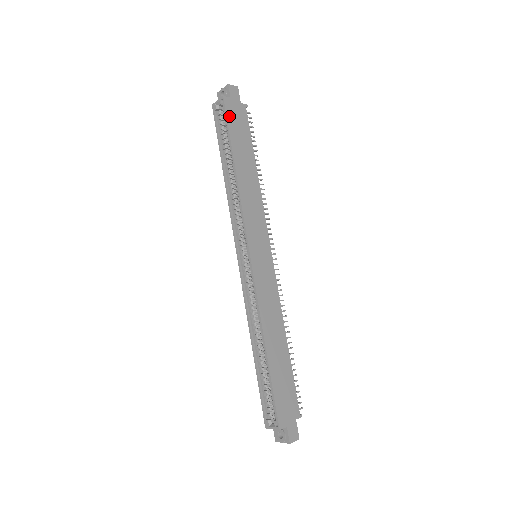
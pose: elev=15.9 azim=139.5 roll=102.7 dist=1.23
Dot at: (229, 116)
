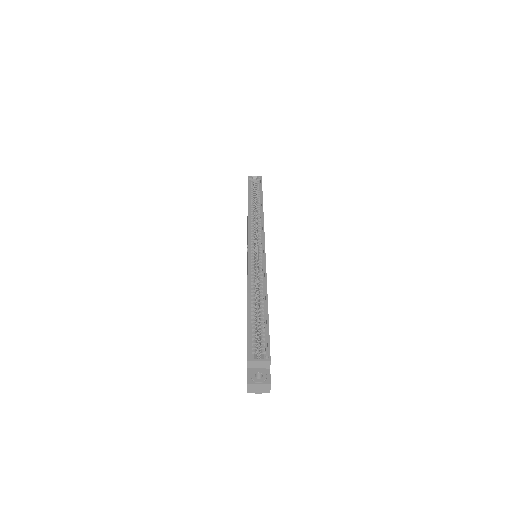
Dot at: occluded
